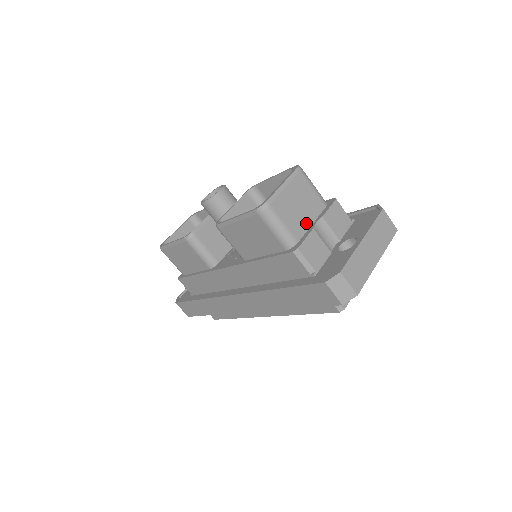
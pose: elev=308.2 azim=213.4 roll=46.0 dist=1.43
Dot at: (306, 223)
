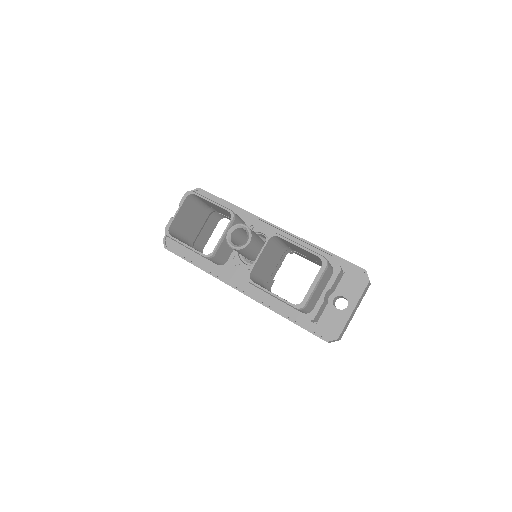
Dot at: (320, 295)
